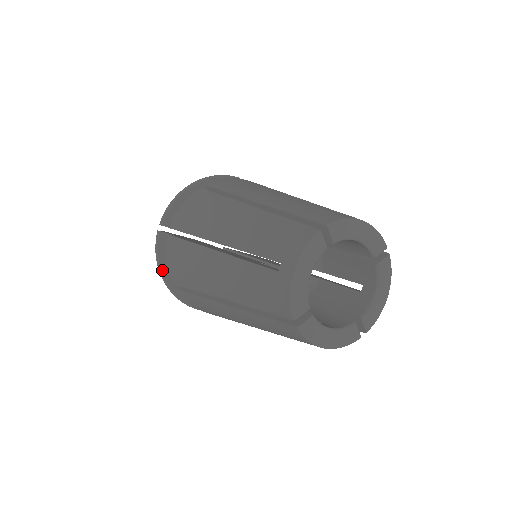
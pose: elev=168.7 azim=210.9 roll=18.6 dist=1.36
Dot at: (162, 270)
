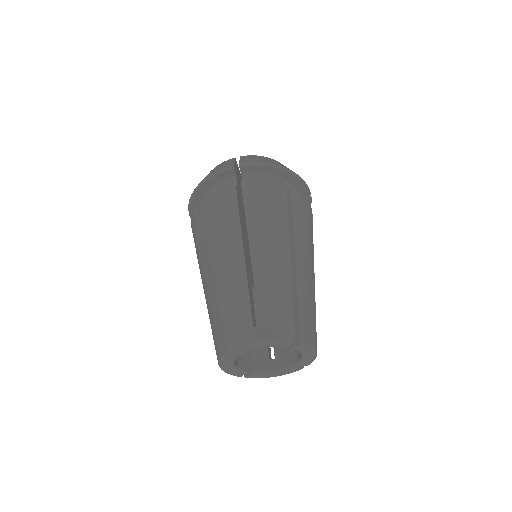
Dot at: (204, 183)
